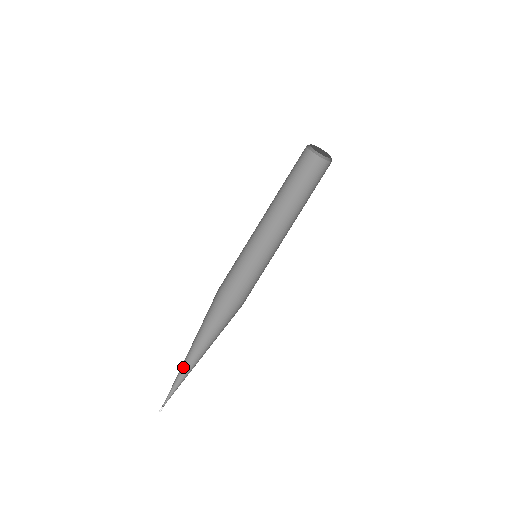
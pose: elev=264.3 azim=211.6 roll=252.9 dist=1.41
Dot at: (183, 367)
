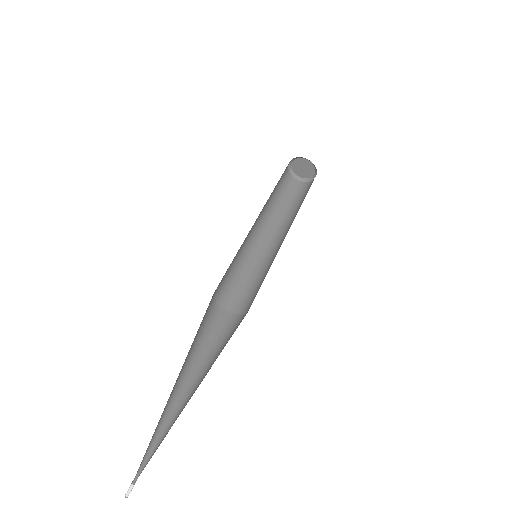
Dot at: (174, 415)
